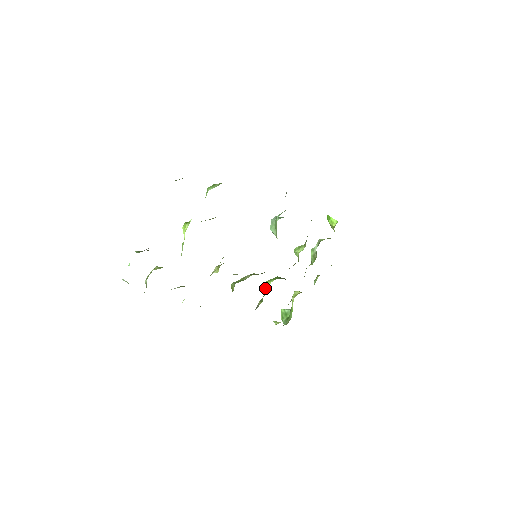
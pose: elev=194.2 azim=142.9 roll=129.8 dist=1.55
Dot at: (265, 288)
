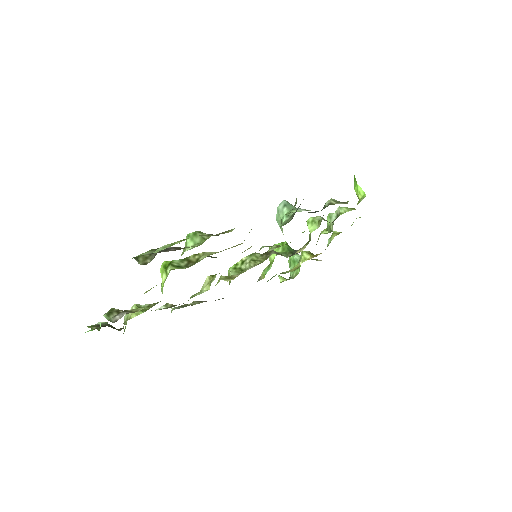
Dot at: (269, 258)
